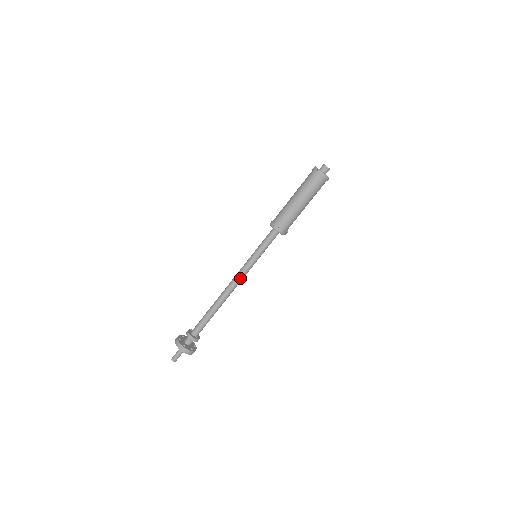
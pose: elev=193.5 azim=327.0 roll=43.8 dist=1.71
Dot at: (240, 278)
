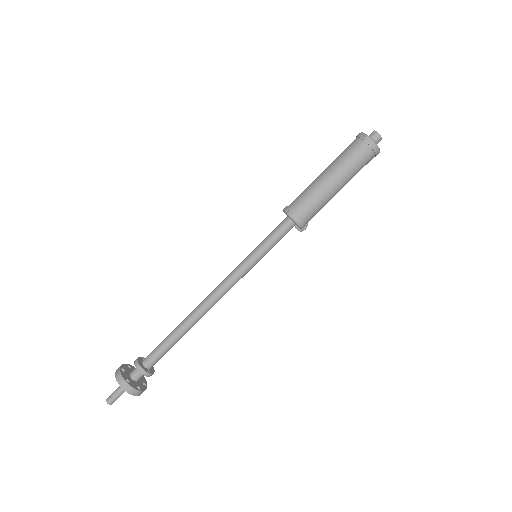
Dot at: (228, 286)
